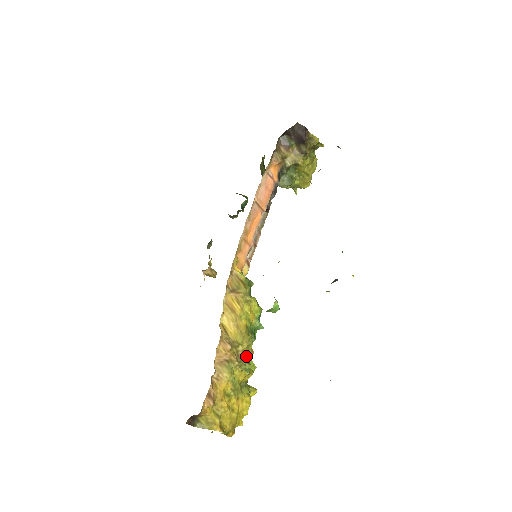
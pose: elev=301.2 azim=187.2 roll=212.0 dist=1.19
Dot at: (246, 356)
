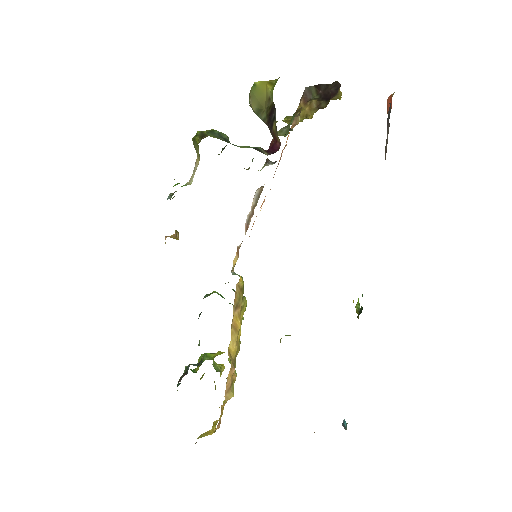
Dot at: (235, 360)
